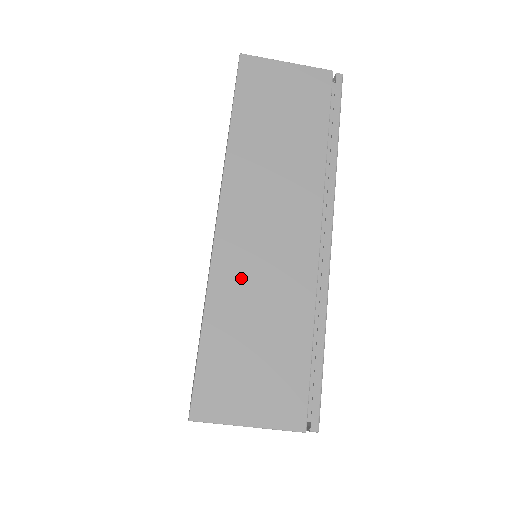
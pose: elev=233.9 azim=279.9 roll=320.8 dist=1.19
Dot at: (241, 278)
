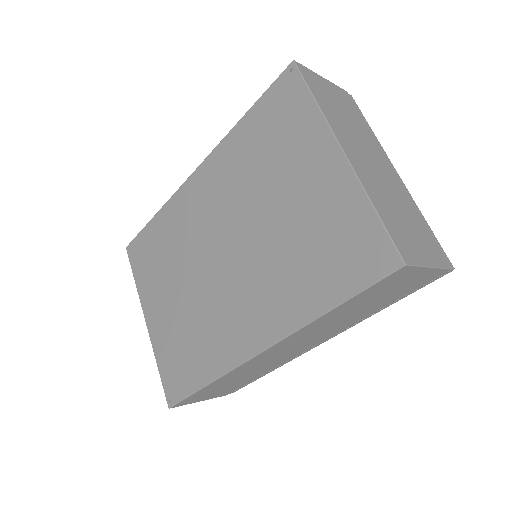
Dot at: (247, 370)
